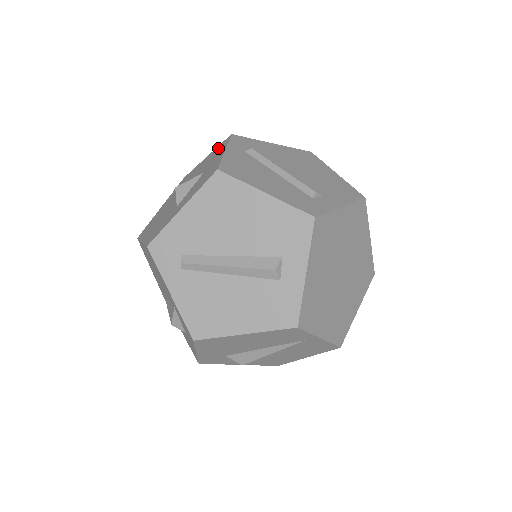
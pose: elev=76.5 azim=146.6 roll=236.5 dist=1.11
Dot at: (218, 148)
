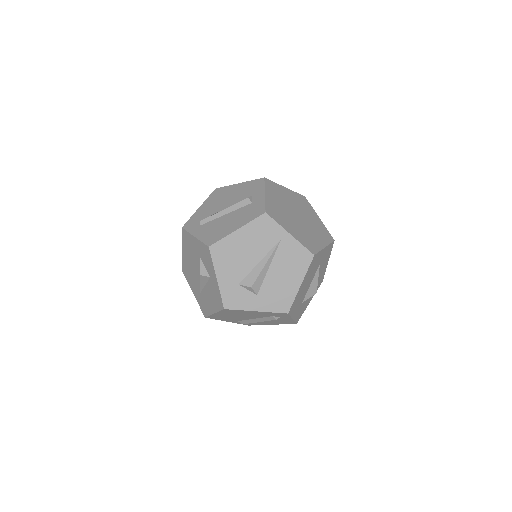
Dot at: occluded
